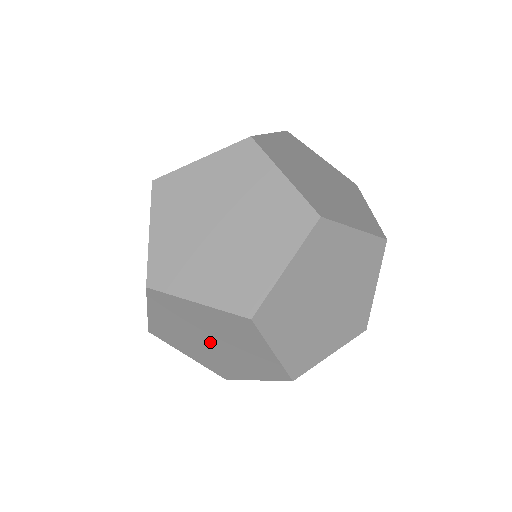
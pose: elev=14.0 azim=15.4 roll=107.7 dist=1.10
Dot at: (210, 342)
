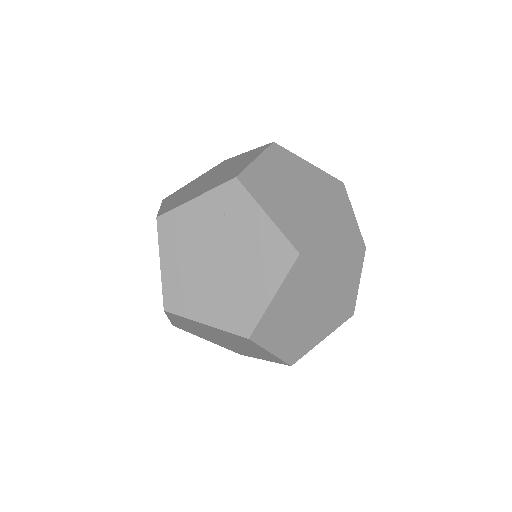
Dot at: (313, 307)
